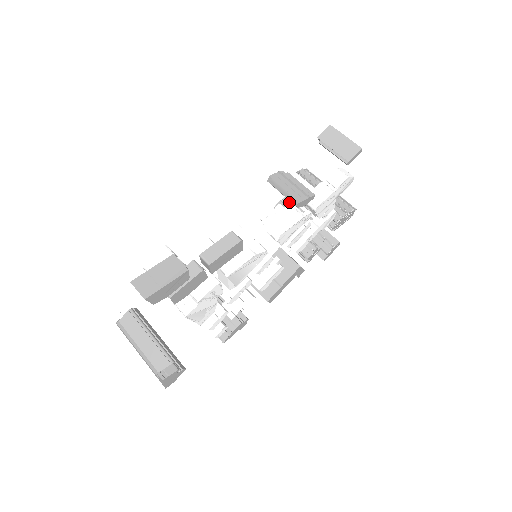
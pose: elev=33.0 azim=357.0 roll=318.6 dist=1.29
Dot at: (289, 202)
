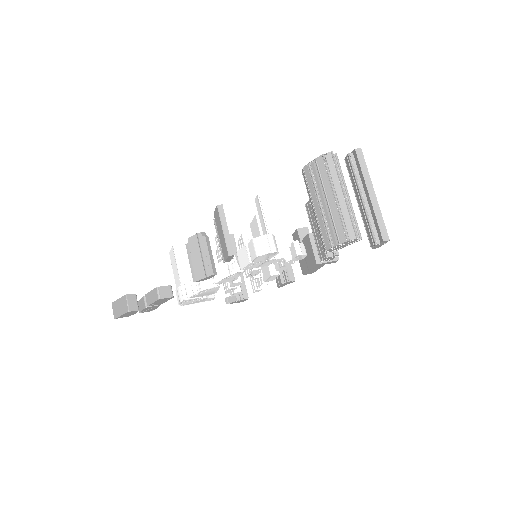
Dot at: occluded
